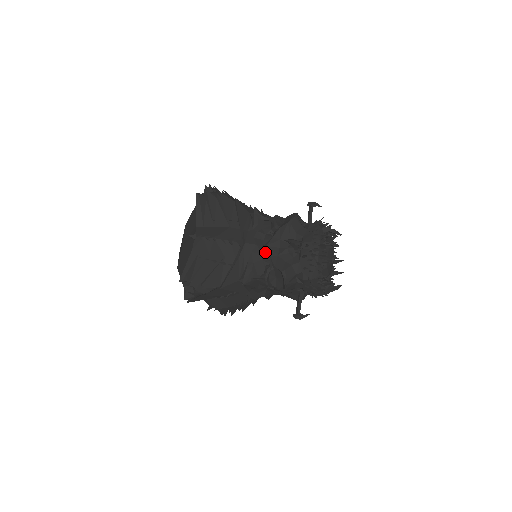
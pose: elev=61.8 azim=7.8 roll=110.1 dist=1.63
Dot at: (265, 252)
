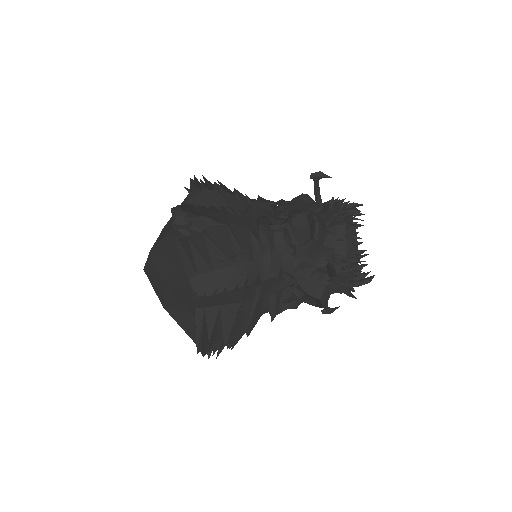
Dot at: (280, 211)
